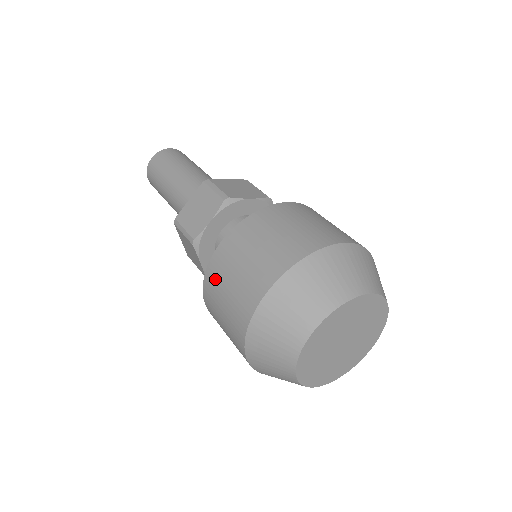
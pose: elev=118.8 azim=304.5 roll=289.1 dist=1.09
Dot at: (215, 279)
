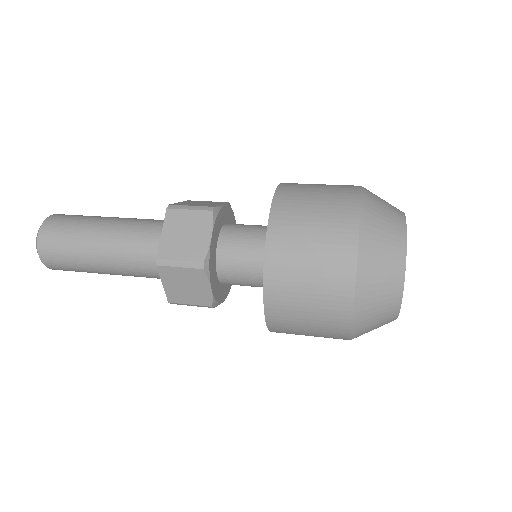
Dot at: (284, 268)
